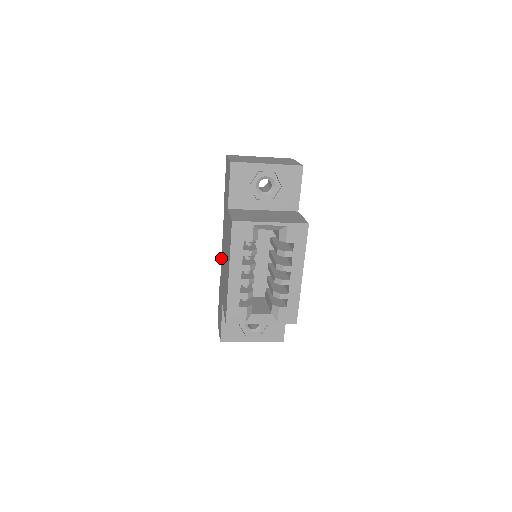
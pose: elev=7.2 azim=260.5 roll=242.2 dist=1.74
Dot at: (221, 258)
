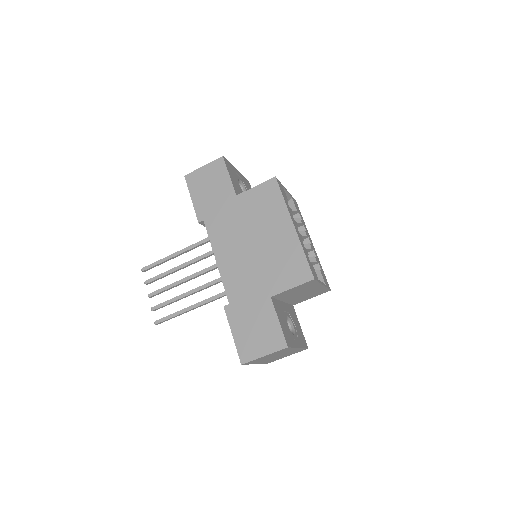
Dot at: (220, 274)
